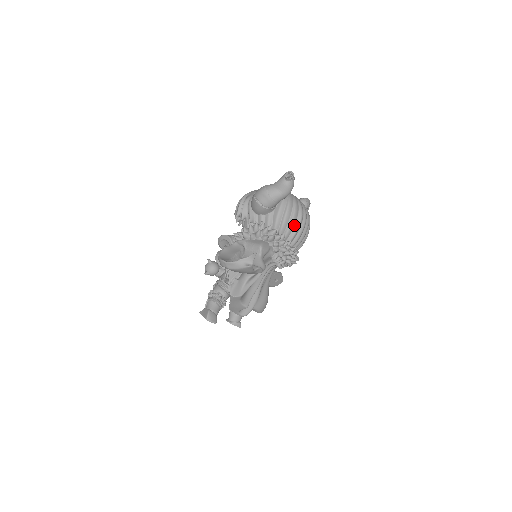
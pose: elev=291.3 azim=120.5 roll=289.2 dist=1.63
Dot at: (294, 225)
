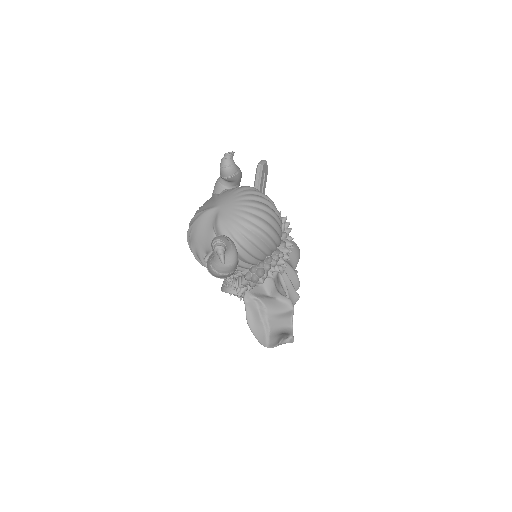
Dot at: (266, 245)
